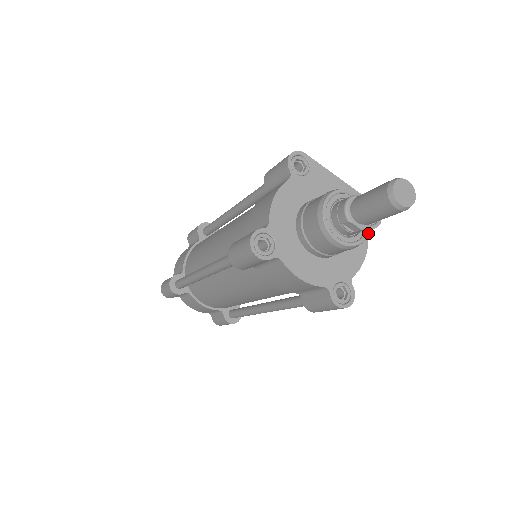
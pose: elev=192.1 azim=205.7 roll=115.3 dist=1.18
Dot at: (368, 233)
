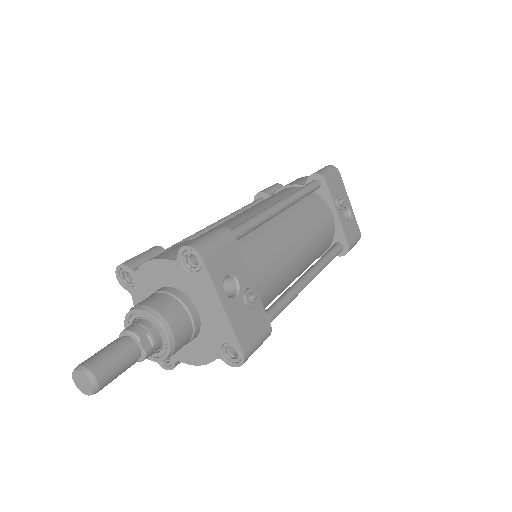
Dot at: (157, 361)
